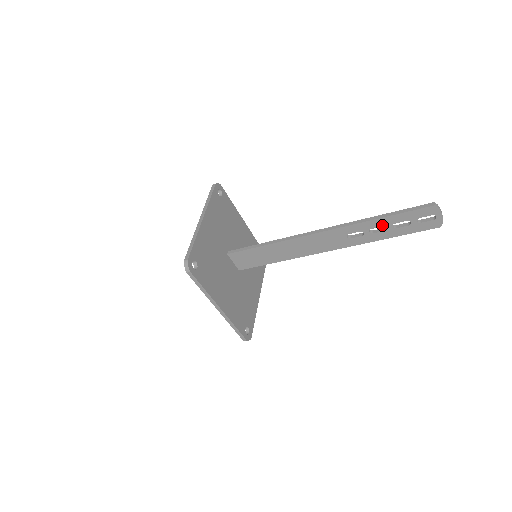
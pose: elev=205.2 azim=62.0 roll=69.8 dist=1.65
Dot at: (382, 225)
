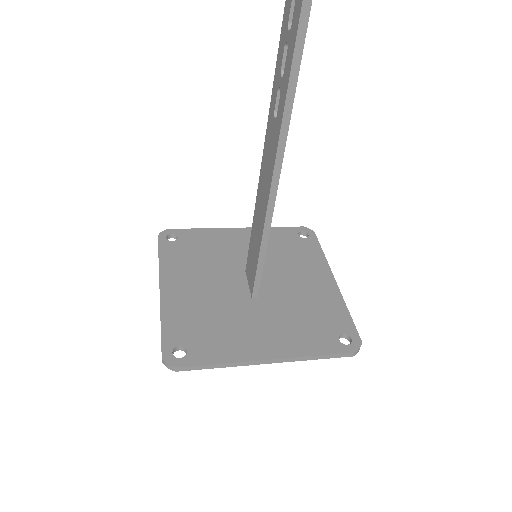
Dot at: (284, 46)
